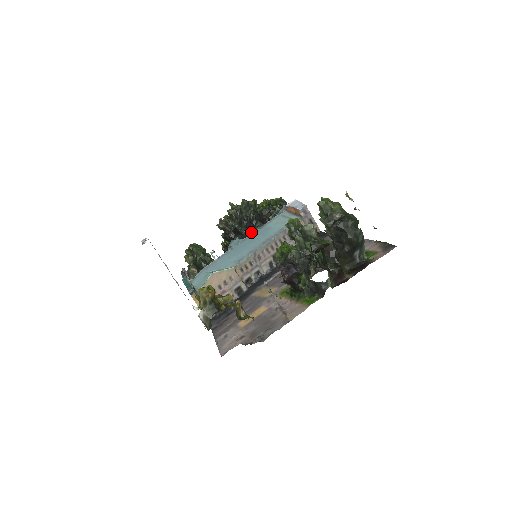
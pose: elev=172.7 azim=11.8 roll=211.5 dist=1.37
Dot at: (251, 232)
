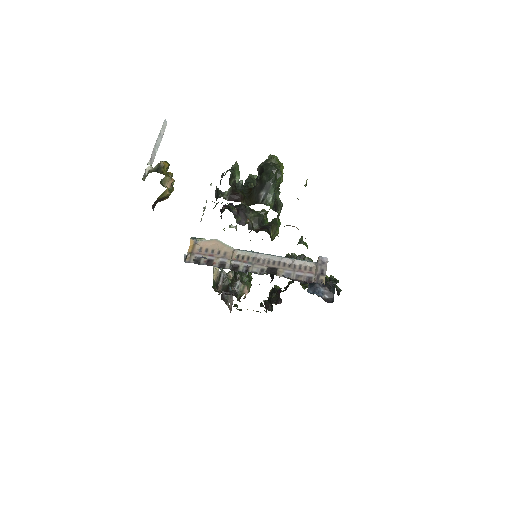
Dot at: occluded
